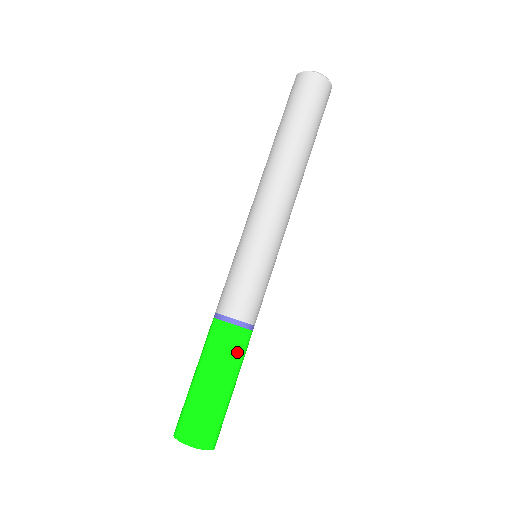
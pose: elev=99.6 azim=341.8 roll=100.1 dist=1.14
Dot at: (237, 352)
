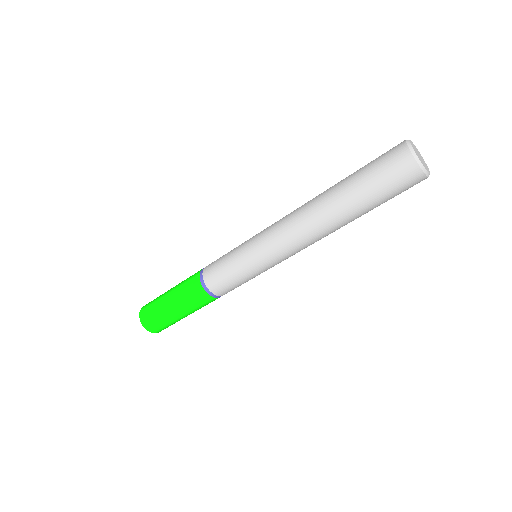
Dot at: occluded
